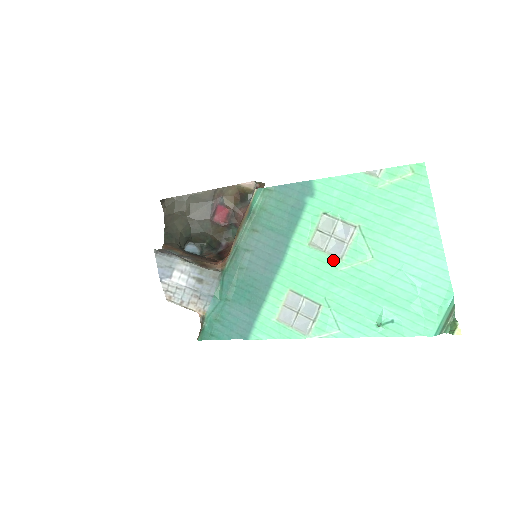
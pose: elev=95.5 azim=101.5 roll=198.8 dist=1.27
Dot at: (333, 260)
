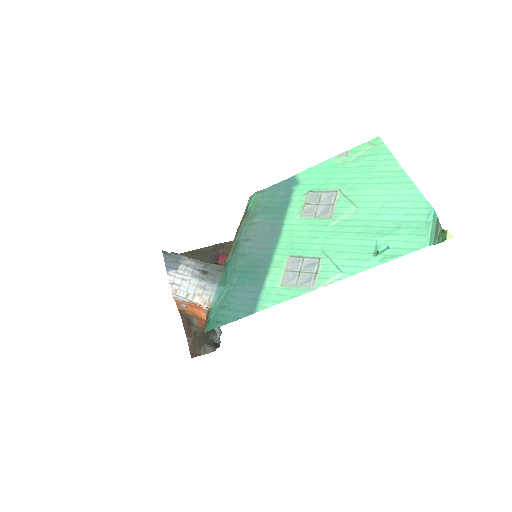
Dot at: (323, 220)
